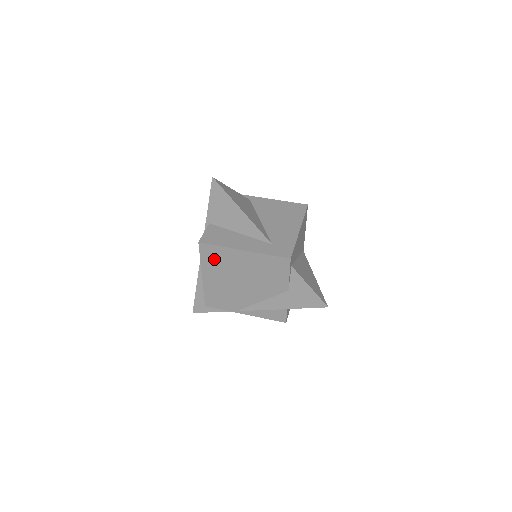
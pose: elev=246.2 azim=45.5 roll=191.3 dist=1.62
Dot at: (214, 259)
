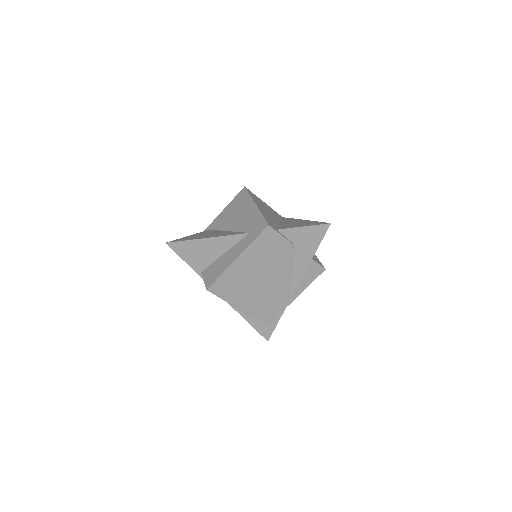
Dot at: (229, 288)
